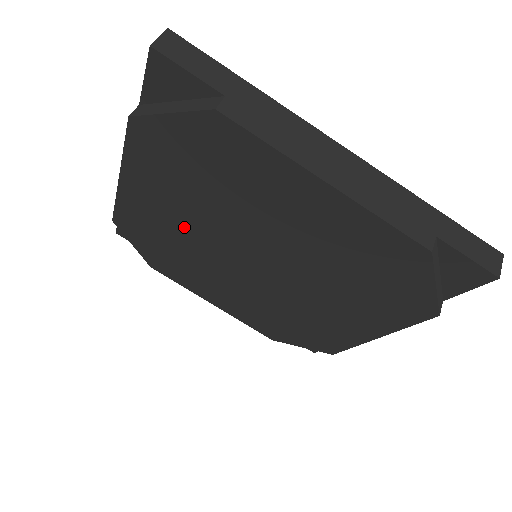
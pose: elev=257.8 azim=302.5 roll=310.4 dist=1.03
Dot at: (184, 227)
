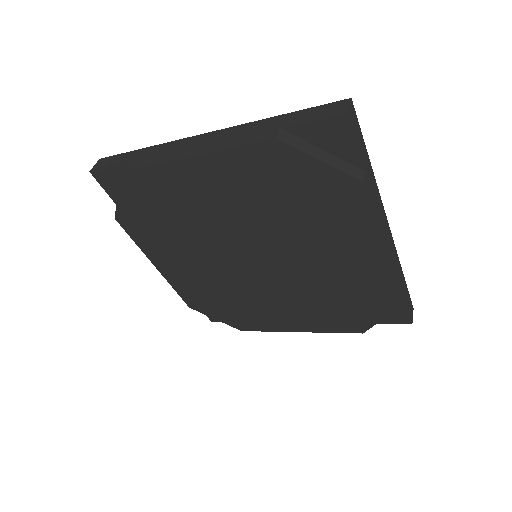
Dot at: (215, 215)
